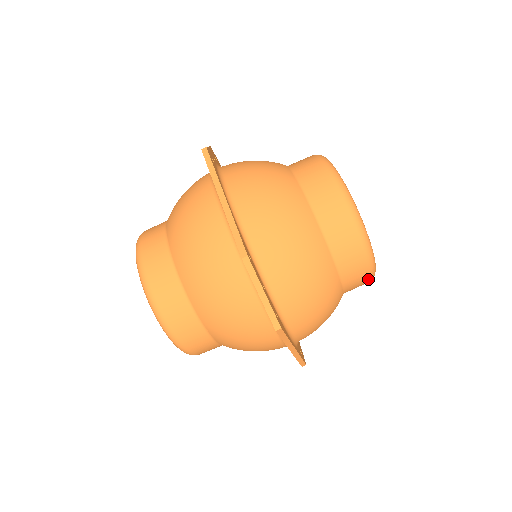
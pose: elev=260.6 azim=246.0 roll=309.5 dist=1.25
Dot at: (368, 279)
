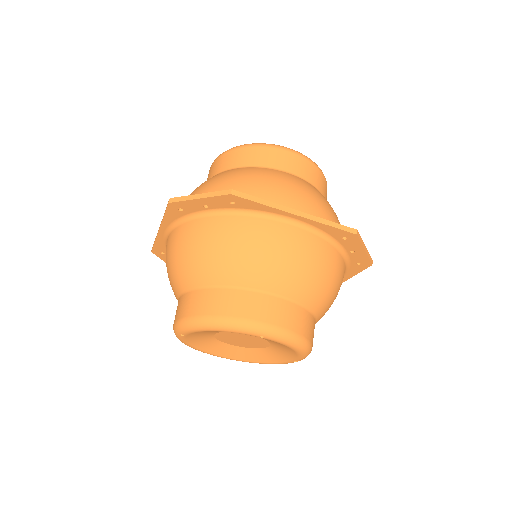
Dot at: occluded
